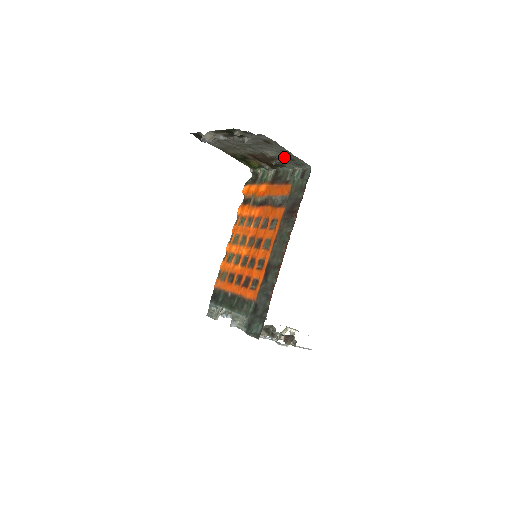
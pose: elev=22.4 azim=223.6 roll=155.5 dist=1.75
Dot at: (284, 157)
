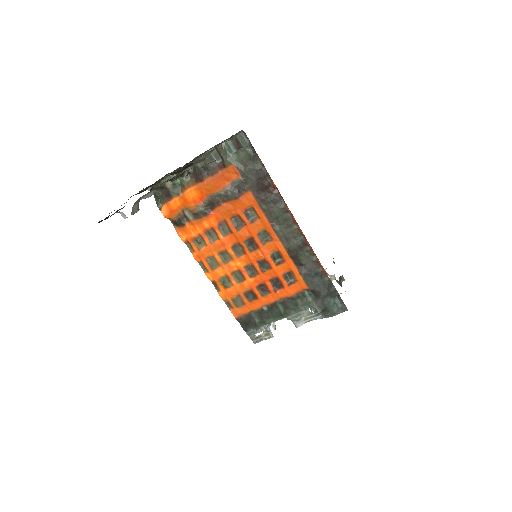
Dot at: occluded
